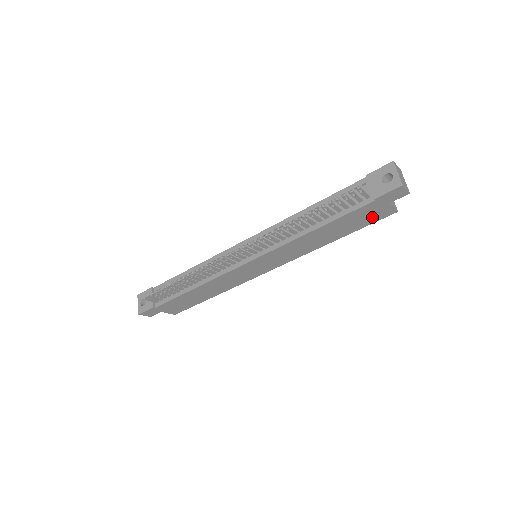
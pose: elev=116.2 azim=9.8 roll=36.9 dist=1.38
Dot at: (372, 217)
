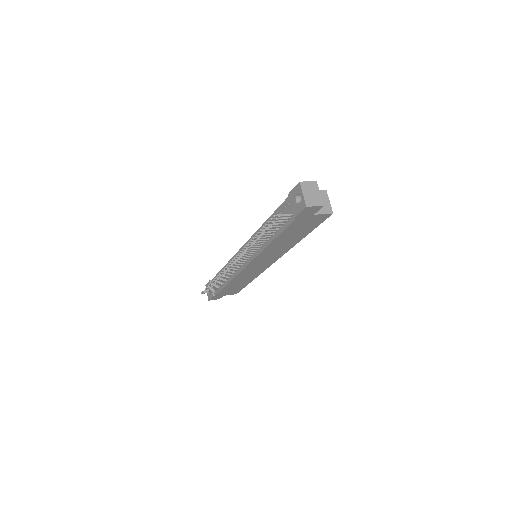
Dot at: (313, 223)
